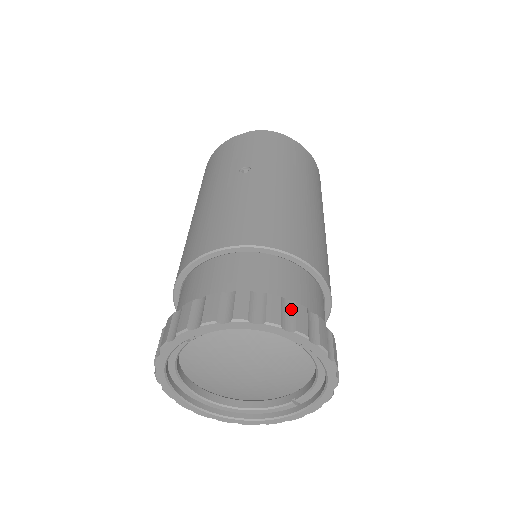
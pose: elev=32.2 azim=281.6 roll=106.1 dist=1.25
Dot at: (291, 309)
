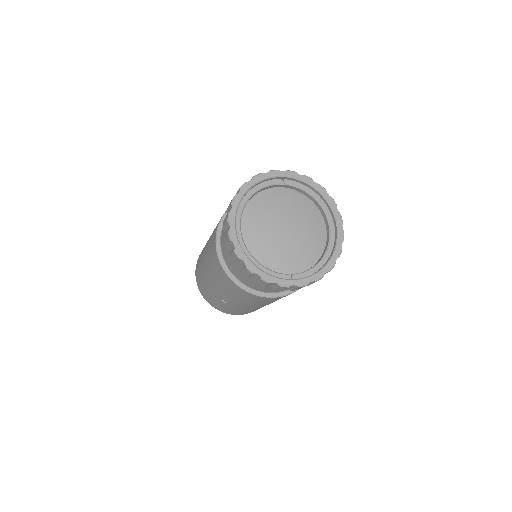
Dot at: occluded
